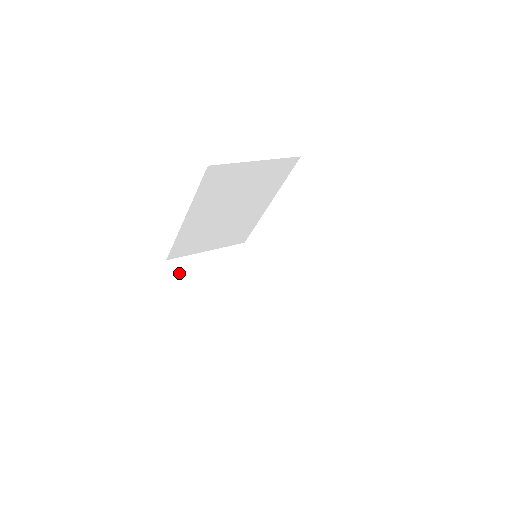
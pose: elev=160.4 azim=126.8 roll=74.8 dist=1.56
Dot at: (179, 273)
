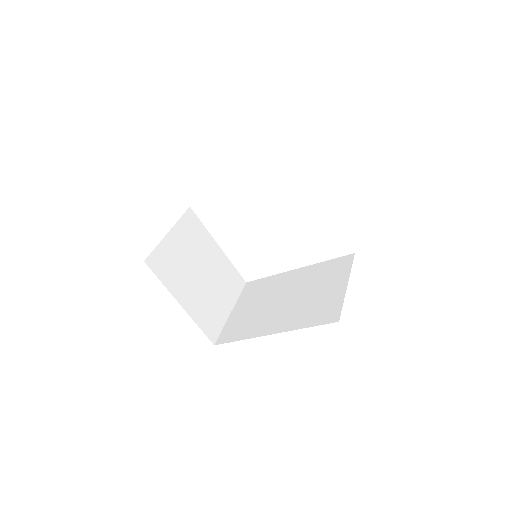
Dot at: (160, 272)
